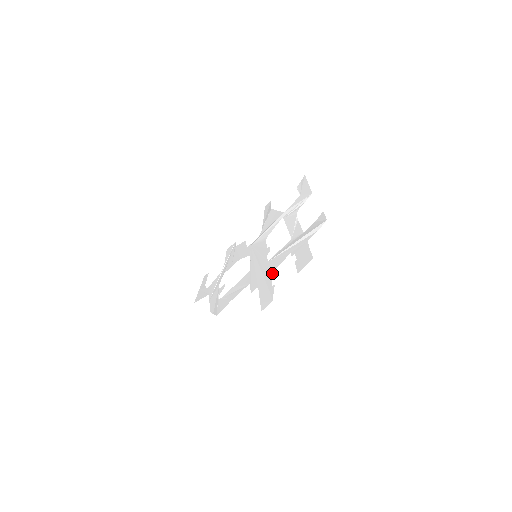
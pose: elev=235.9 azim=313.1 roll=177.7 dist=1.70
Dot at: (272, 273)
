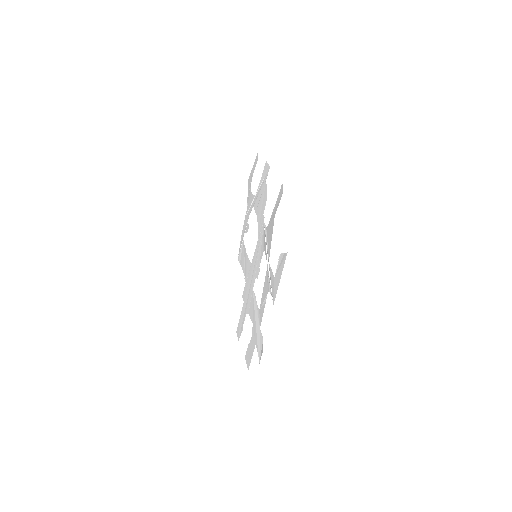
Dot at: (247, 313)
